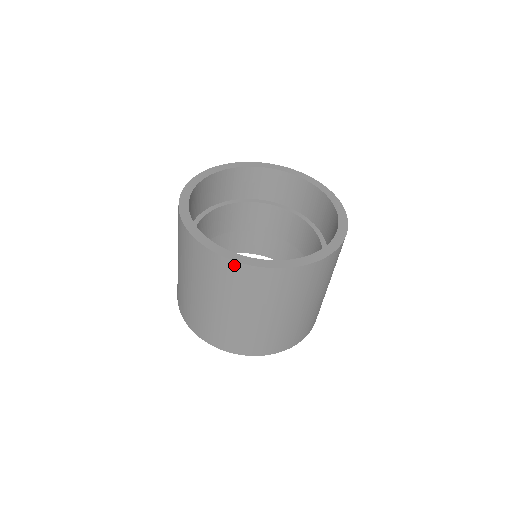
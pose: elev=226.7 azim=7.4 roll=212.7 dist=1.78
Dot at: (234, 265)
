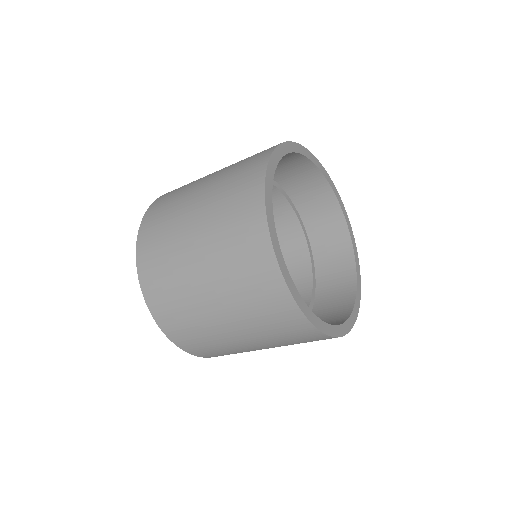
Dot at: (293, 308)
